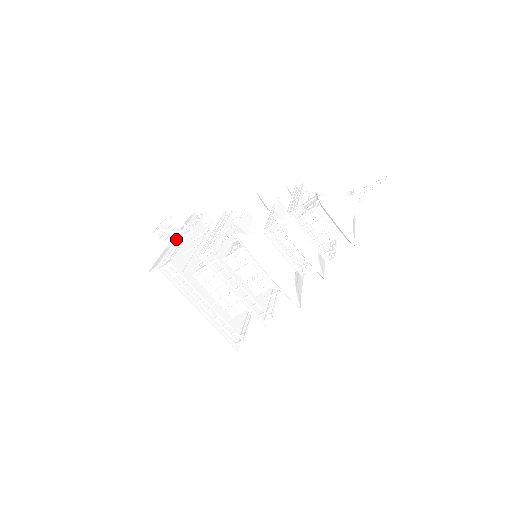
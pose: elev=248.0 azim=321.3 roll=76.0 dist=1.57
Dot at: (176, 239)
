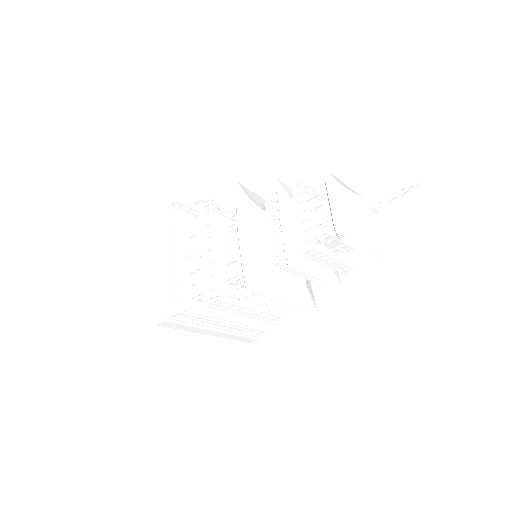
Dot at: occluded
